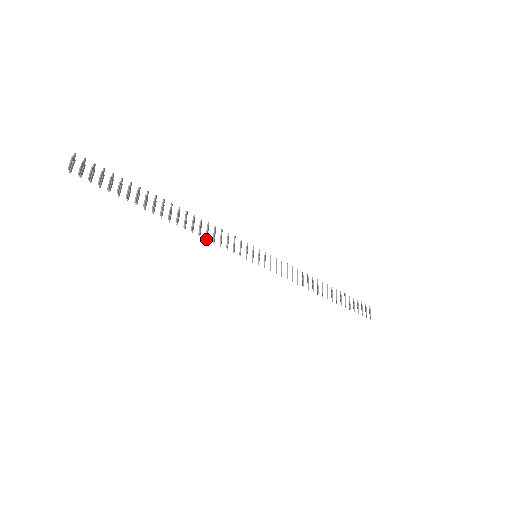
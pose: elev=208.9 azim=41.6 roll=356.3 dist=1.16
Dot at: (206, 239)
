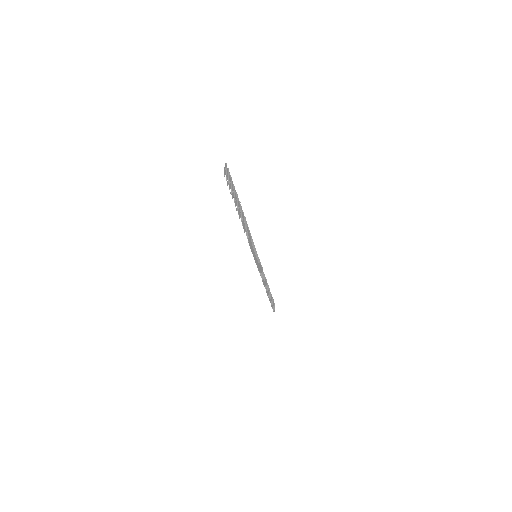
Dot at: occluded
